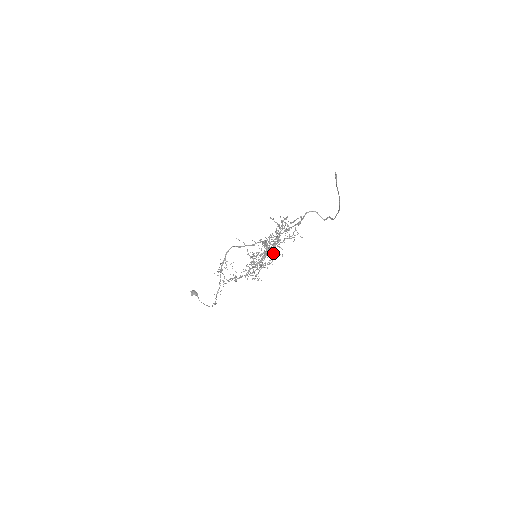
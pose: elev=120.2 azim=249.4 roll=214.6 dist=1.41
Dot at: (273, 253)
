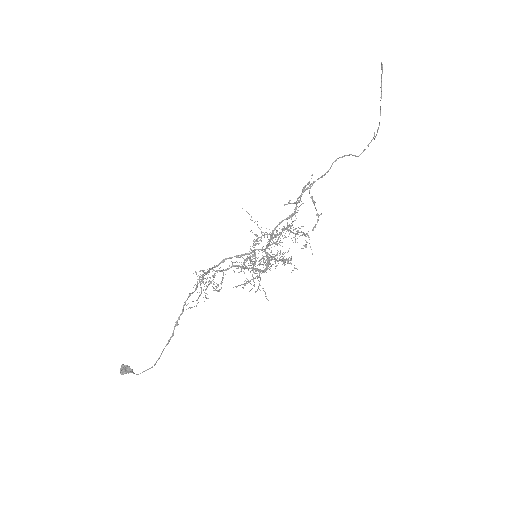
Dot at: occluded
